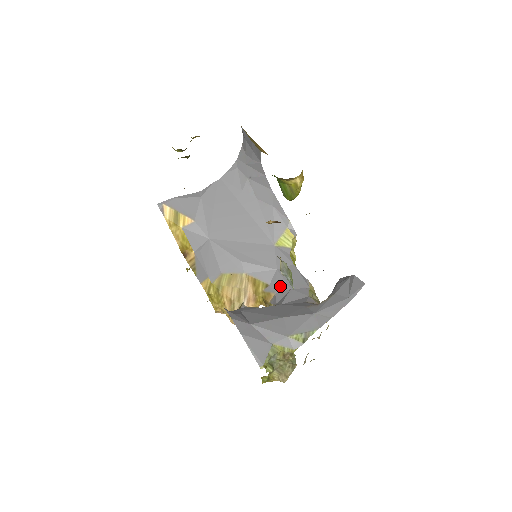
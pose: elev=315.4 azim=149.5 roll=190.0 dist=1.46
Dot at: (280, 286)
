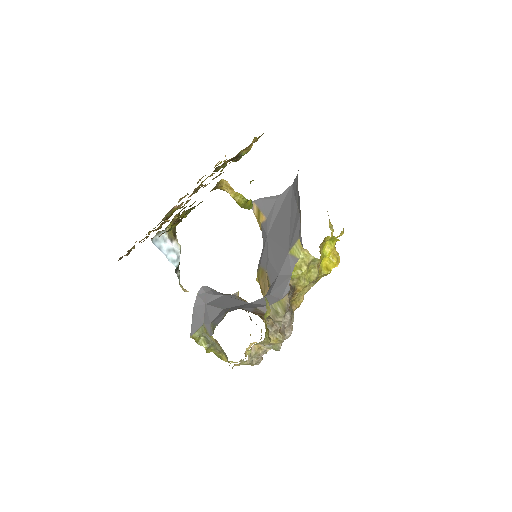
Dot at: (270, 290)
